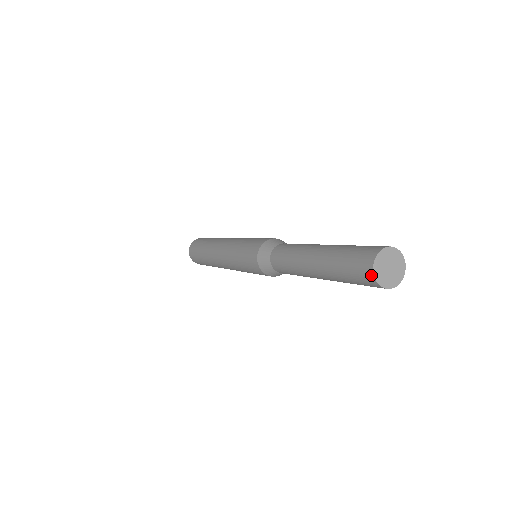
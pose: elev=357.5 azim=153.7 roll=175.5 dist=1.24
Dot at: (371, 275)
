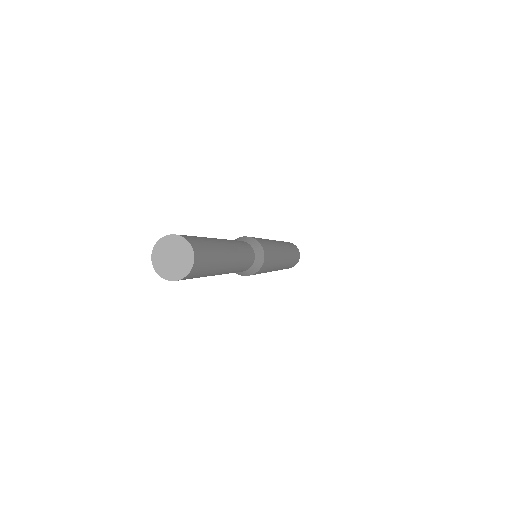
Dot at: (160, 275)
